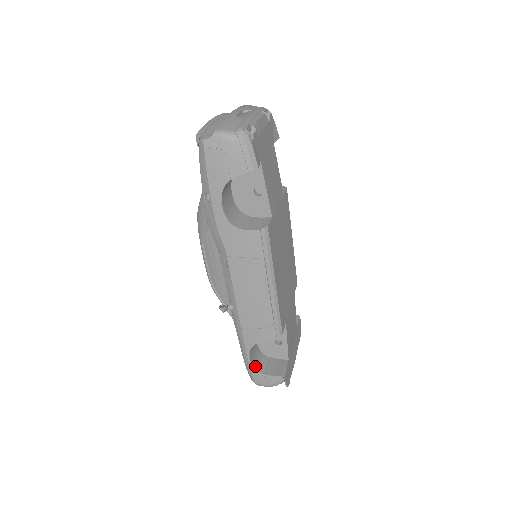
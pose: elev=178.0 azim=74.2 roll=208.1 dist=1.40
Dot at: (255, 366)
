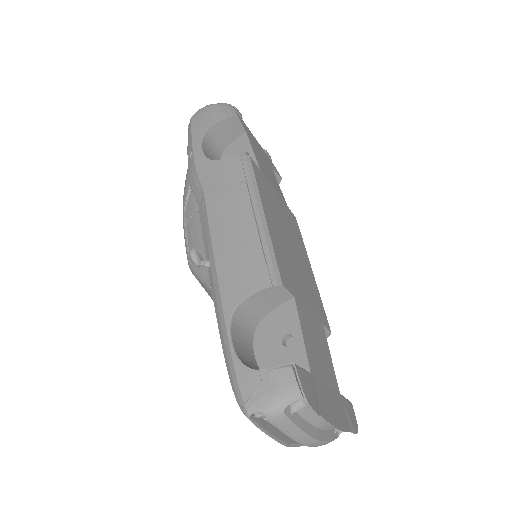
Dot at: (243, 362)
